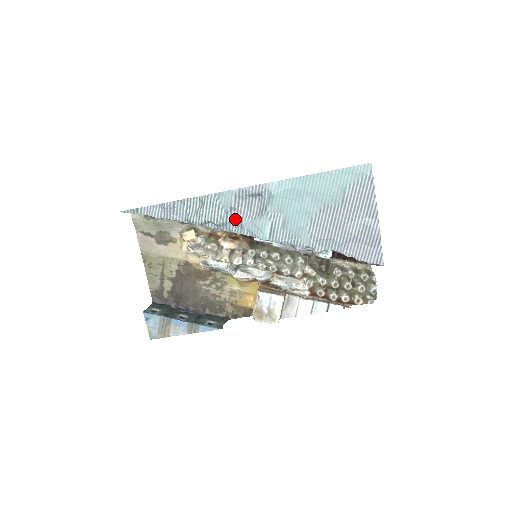
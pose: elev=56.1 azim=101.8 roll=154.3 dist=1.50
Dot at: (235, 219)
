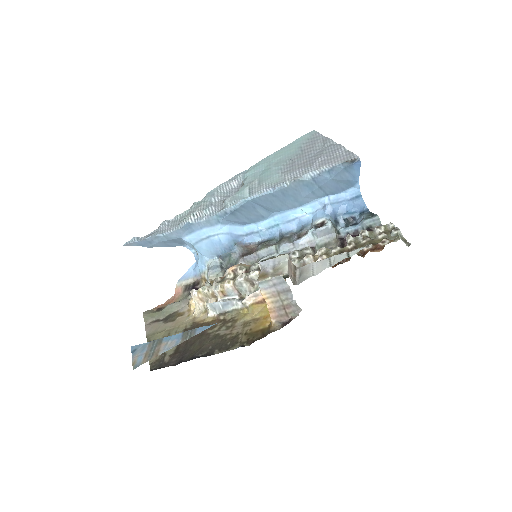
Dot at: (220, 205)
